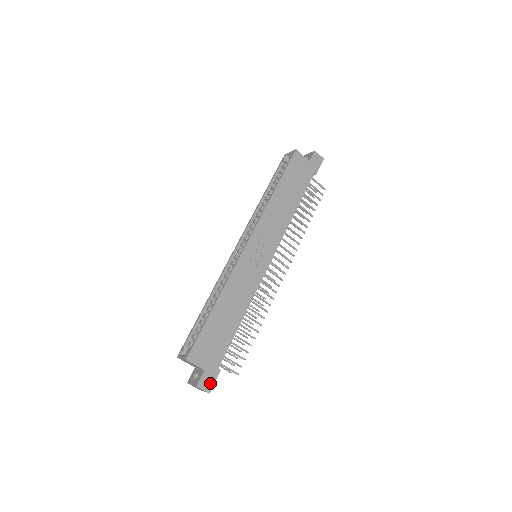
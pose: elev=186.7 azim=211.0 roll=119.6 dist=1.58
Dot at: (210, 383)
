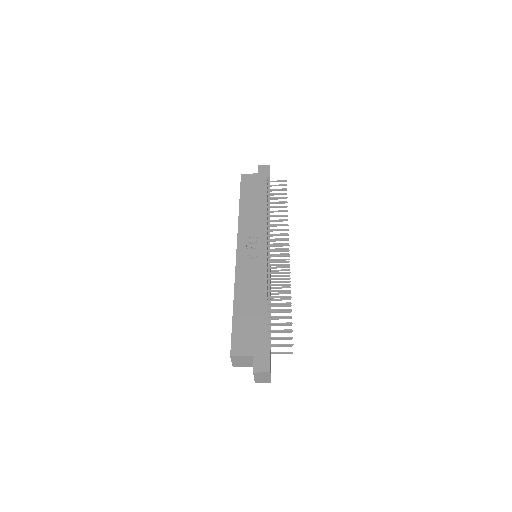
Dot at: (266, 364)
